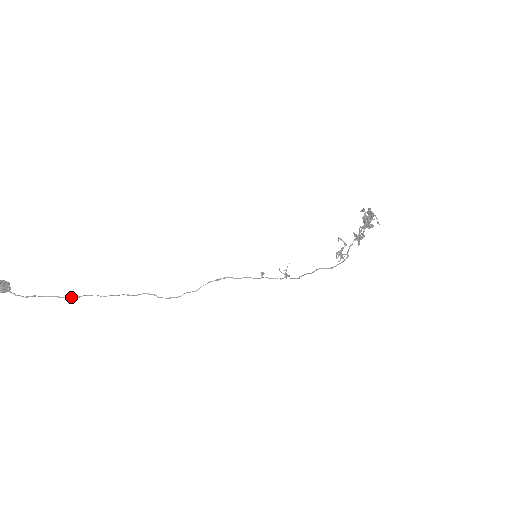
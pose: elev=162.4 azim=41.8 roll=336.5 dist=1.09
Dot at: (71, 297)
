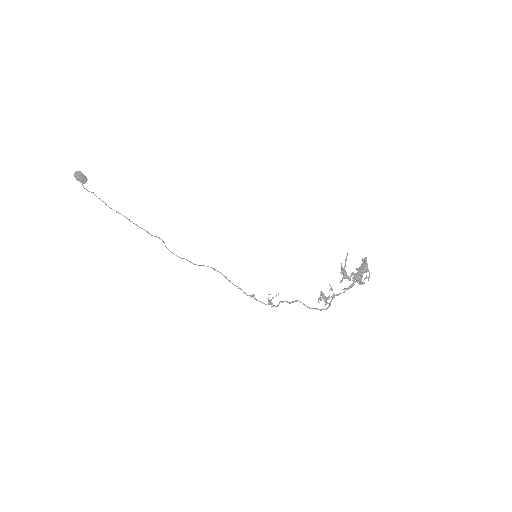
Dot at: occluded
